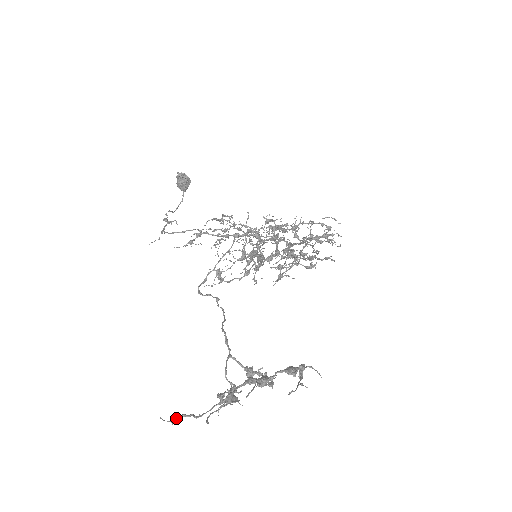
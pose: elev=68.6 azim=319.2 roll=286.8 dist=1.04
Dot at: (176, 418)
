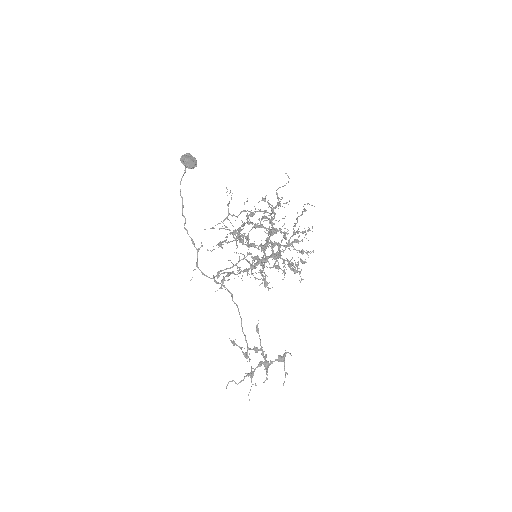
Dot at: occluded
